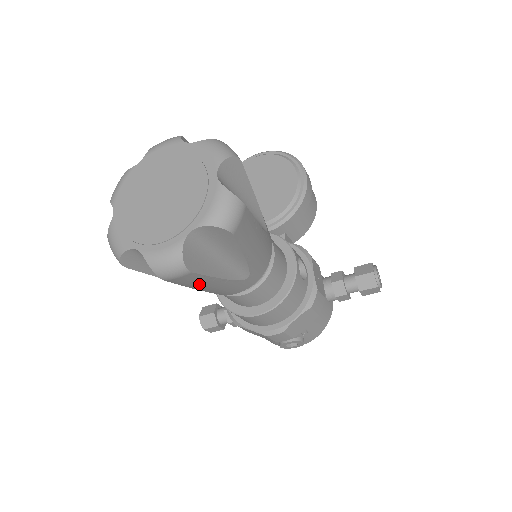
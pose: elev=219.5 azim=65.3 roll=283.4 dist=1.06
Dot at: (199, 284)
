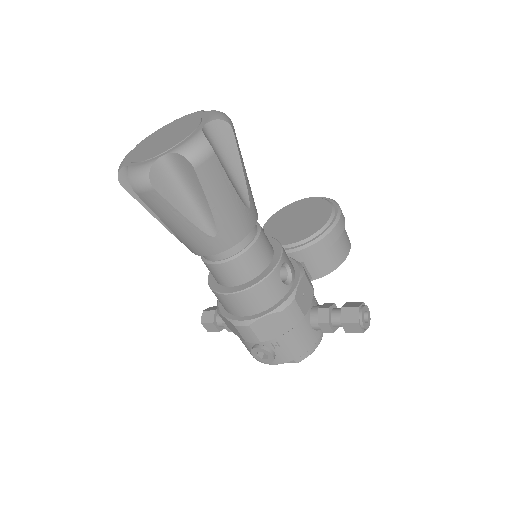
Dot at: (167, 215)
